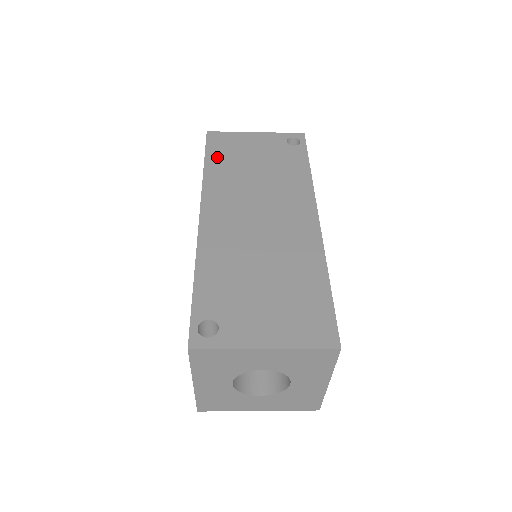
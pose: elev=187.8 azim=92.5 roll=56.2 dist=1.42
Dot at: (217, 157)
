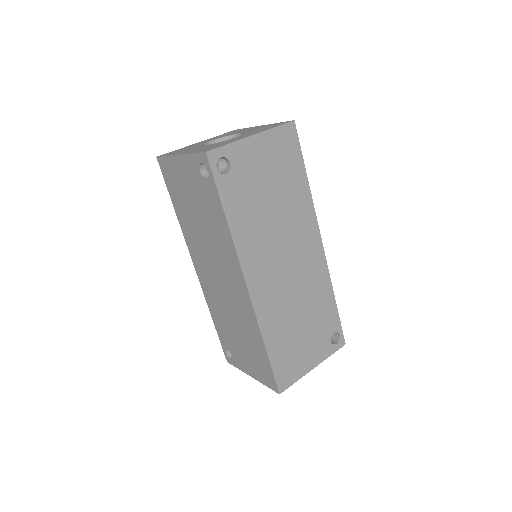
Dot at: (175, 199)
